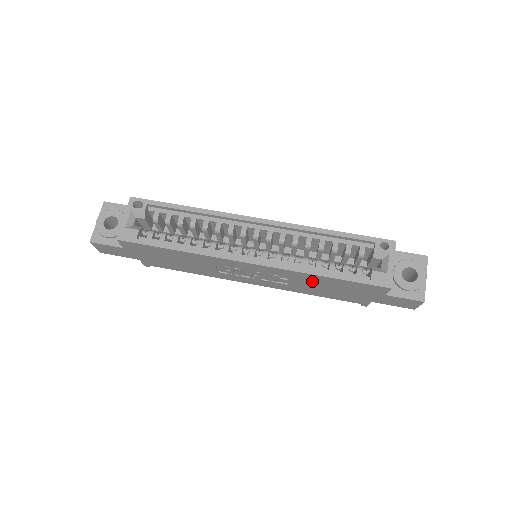
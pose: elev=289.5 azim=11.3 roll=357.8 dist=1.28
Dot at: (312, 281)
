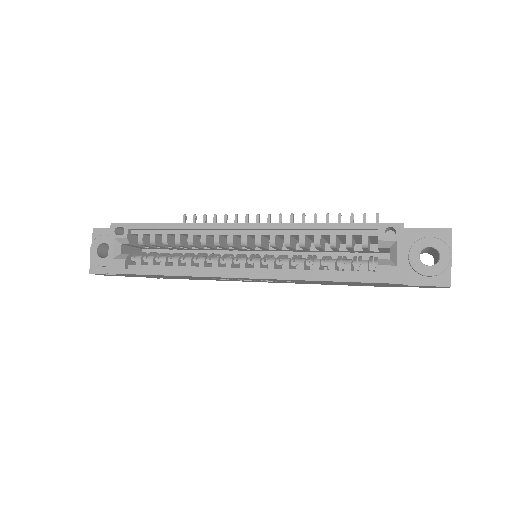
Dot at: occluded
